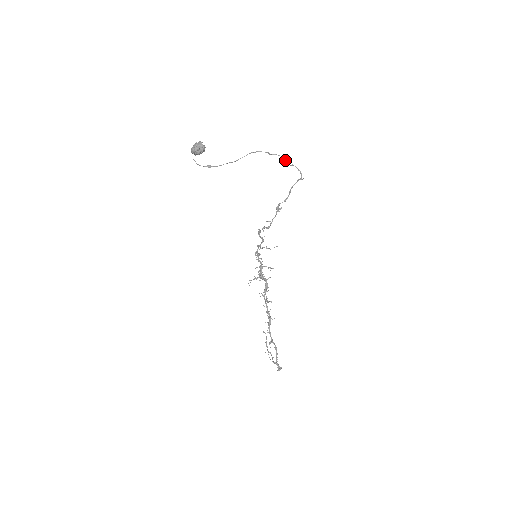
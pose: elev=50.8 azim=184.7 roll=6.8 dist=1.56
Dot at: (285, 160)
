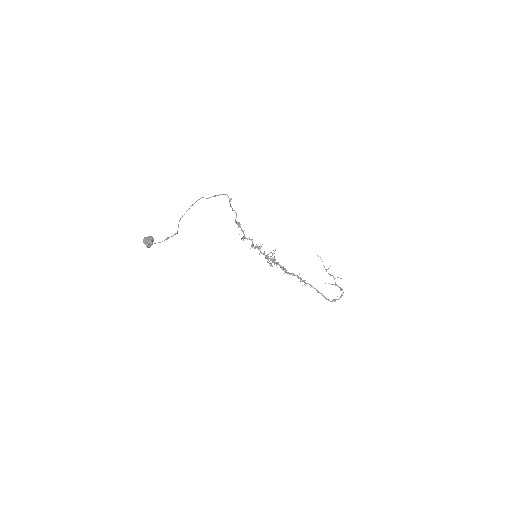
Dot at: (206, 198)
